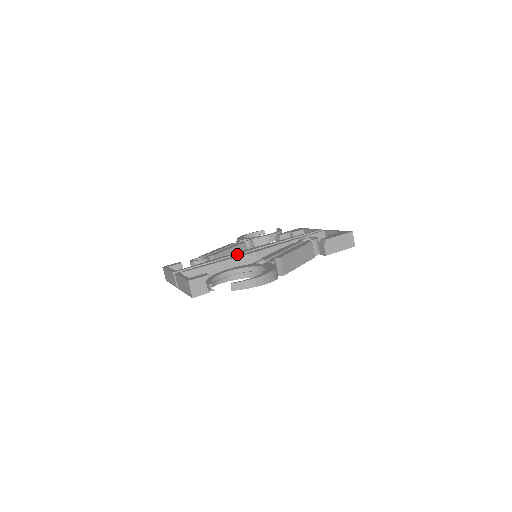
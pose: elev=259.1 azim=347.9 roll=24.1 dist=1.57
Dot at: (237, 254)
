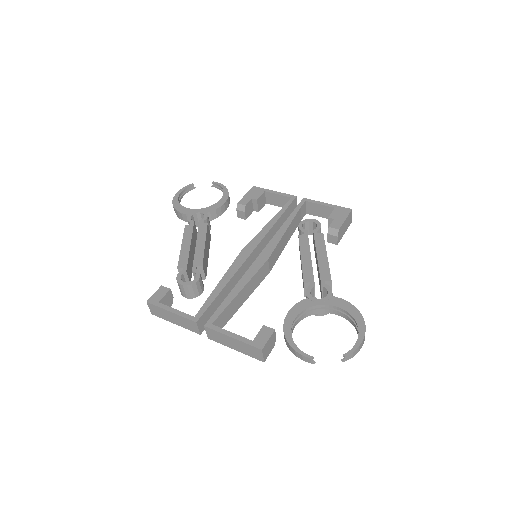
Dot at: (242, 264)
